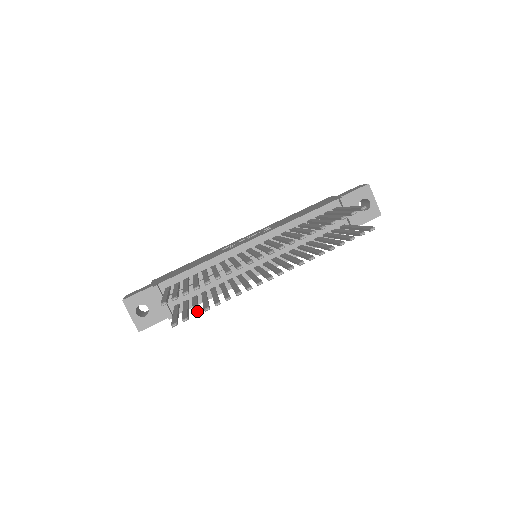
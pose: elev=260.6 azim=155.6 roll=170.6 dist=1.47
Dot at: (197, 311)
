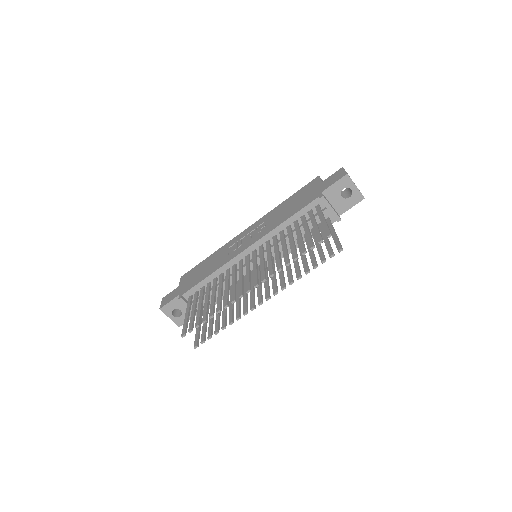
Dot at: (210, 335)
